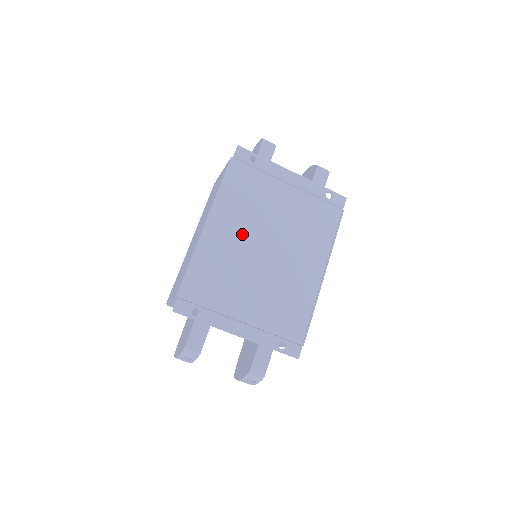
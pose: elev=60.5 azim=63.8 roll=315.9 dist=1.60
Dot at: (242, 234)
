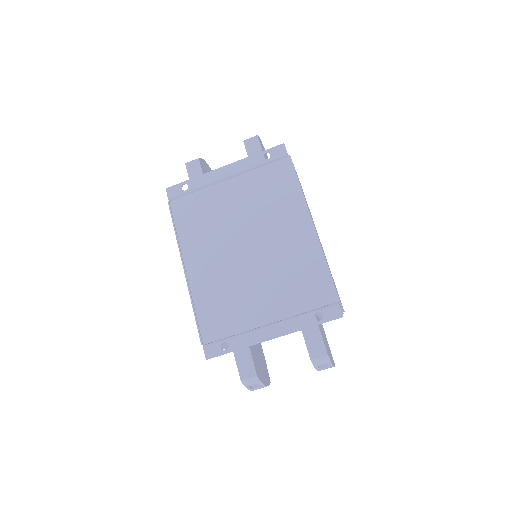
Dot at: (218, 253)
